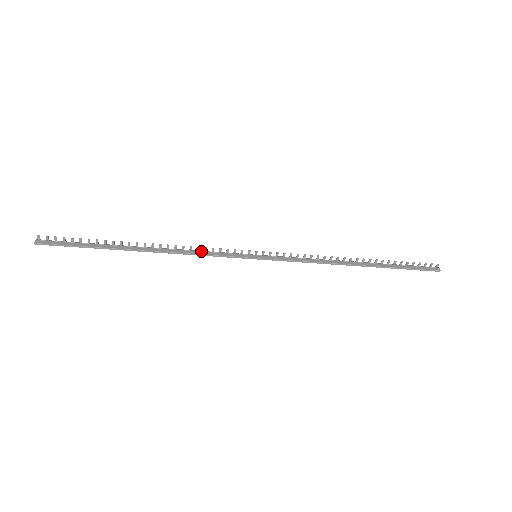
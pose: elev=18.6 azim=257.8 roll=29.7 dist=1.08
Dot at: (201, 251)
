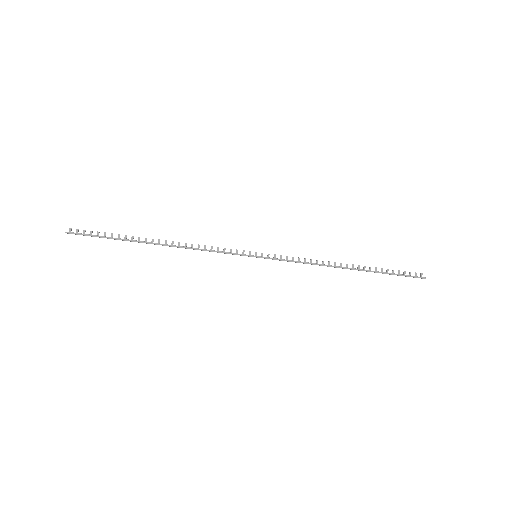
Dot at: (208, 250)
